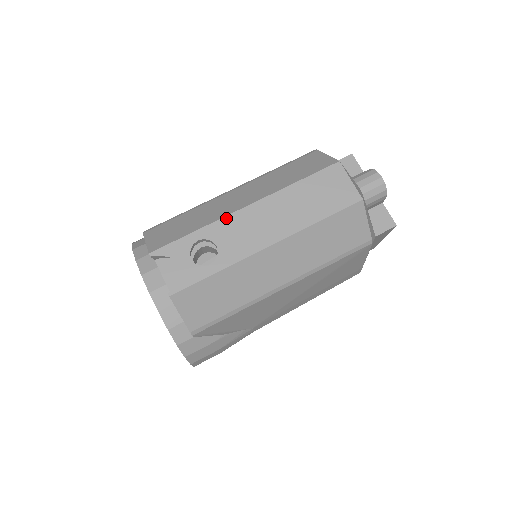
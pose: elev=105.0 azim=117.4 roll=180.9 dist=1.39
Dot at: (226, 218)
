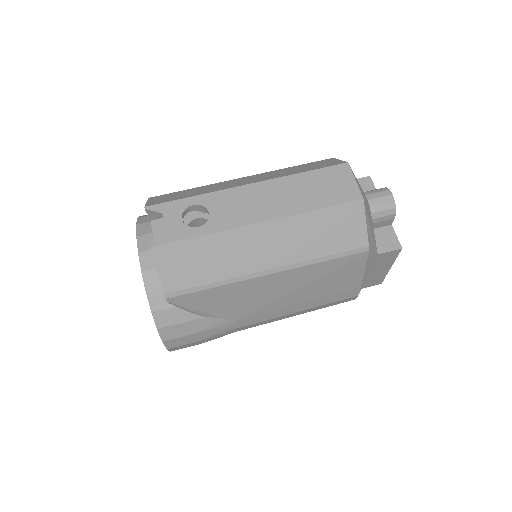
Dot at: (225, 191)
